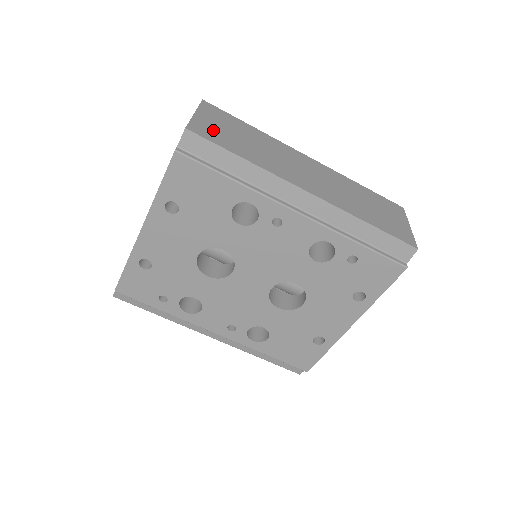
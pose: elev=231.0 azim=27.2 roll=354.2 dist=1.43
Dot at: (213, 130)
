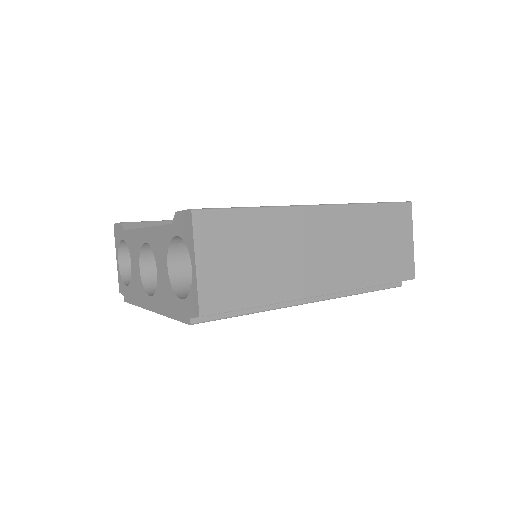
Dot at: (223, 282)
